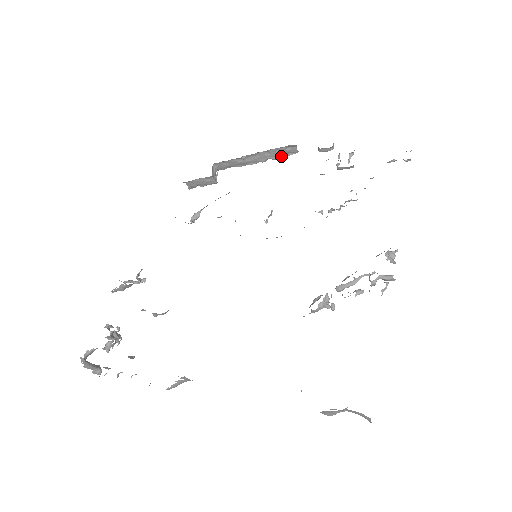
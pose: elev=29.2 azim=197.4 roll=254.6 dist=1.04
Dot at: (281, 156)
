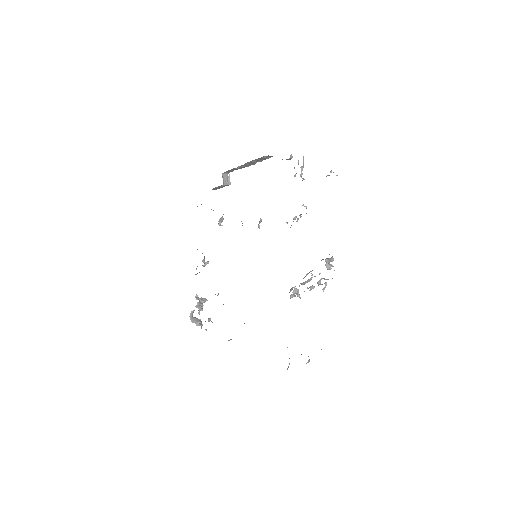
Dot at: (264, 159)
